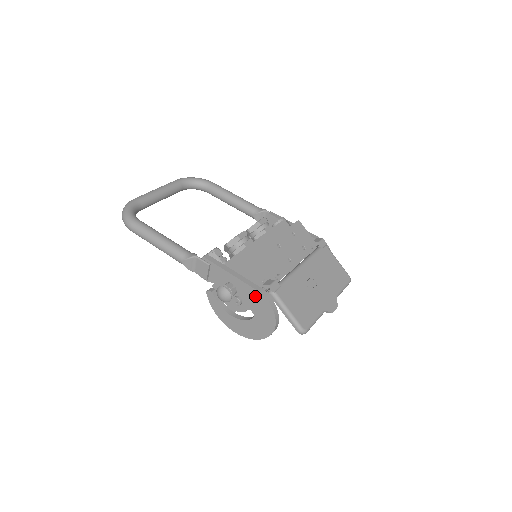
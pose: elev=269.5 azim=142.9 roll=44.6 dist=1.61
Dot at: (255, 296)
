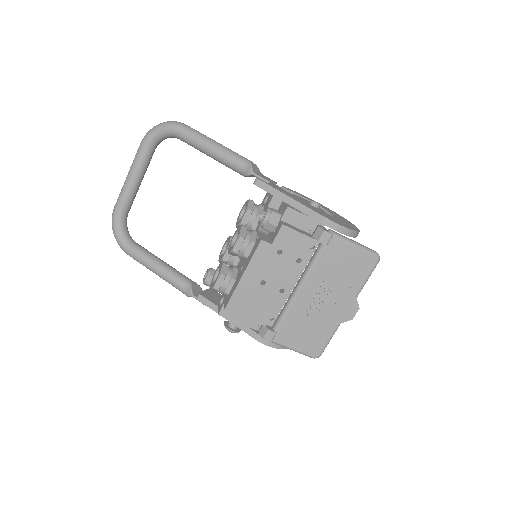
Dot at: occluded
